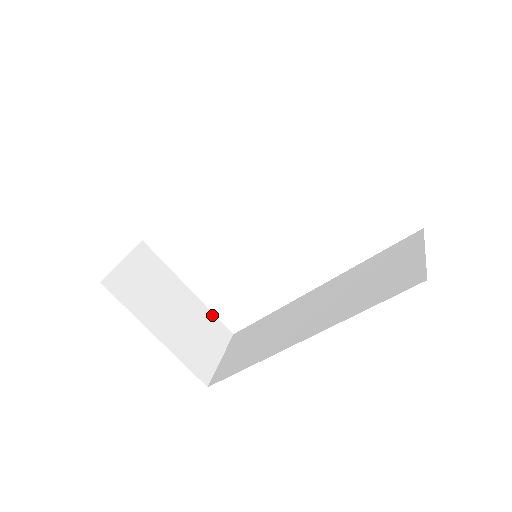
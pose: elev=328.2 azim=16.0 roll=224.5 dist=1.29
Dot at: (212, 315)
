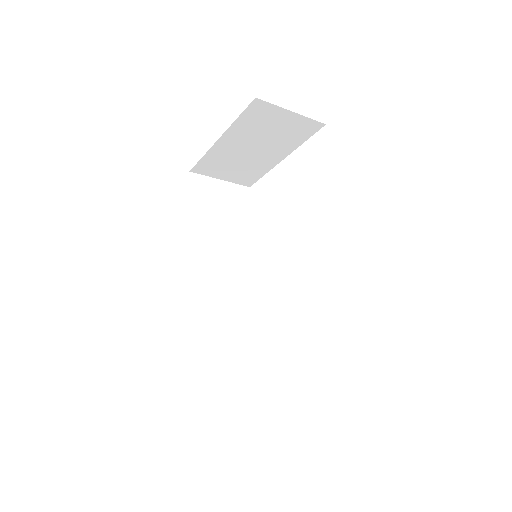
Dot at: occluded
